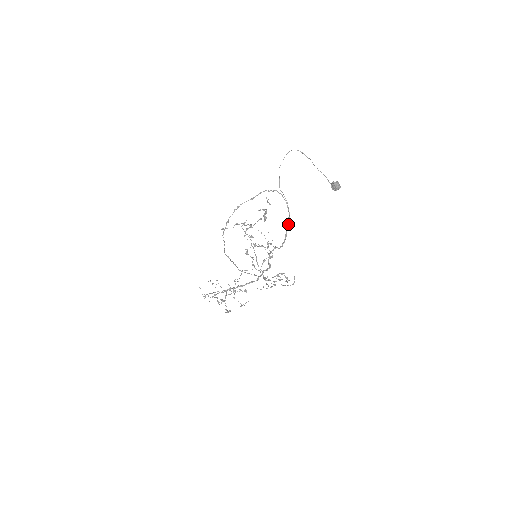
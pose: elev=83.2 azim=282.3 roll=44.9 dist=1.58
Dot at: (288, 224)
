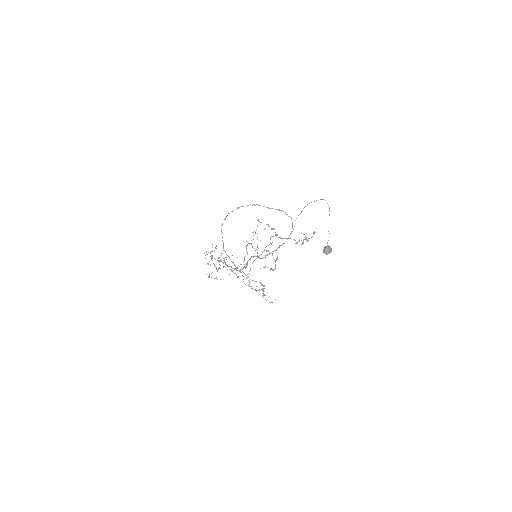
Dot at: occluded
